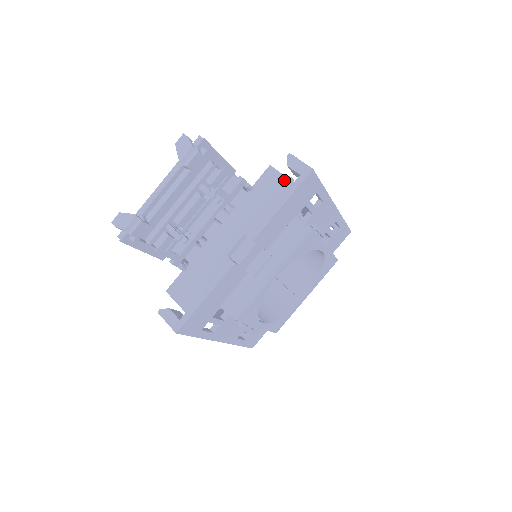
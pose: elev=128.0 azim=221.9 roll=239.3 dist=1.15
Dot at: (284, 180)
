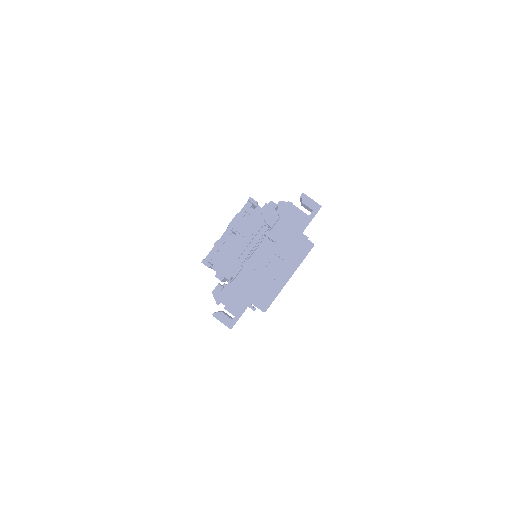
Dot at: (301, 214)
